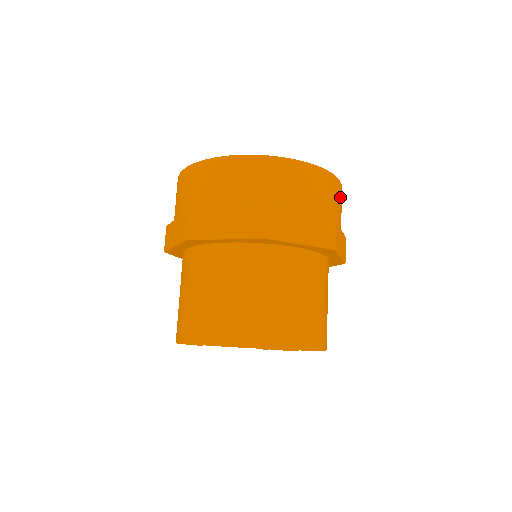
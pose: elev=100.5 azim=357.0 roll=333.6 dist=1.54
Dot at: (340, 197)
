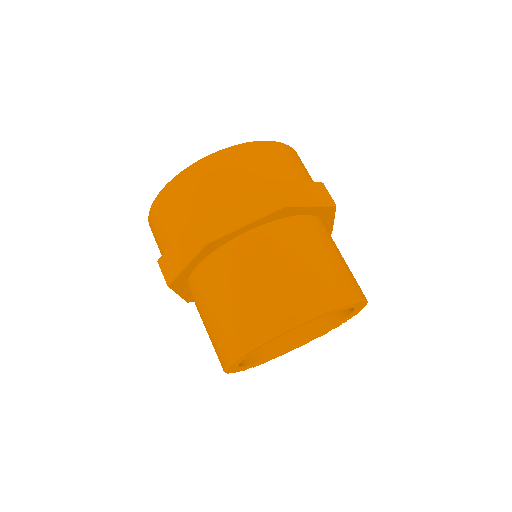
Dot at: occluded
